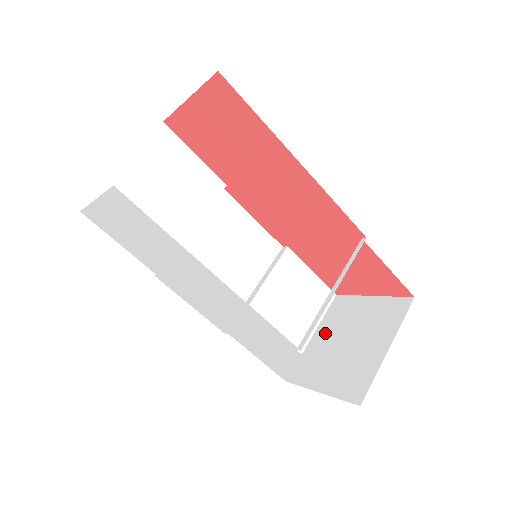
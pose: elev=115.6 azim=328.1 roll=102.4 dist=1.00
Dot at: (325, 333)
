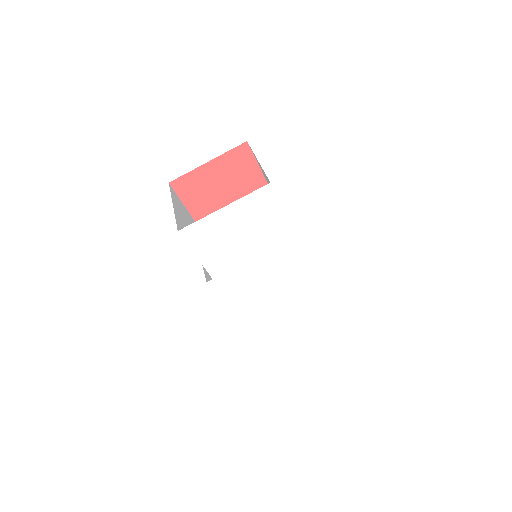
Dot at: occluded
